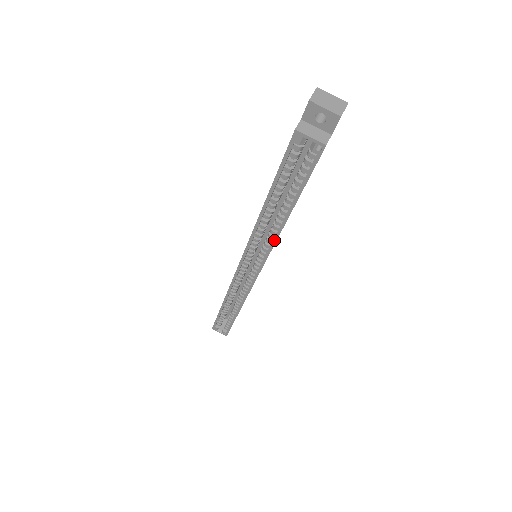
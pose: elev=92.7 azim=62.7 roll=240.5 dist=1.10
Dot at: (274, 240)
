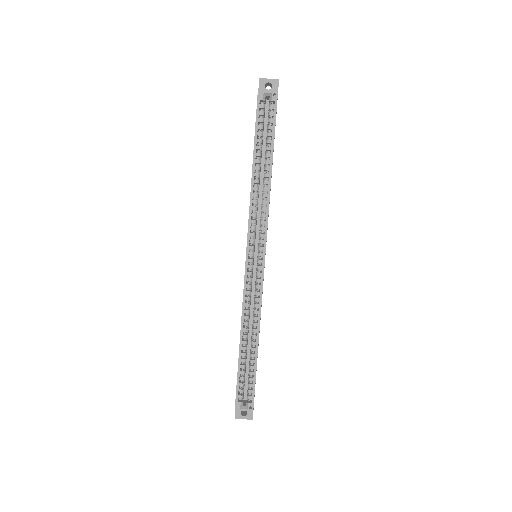
Dot at: (268, 201)
